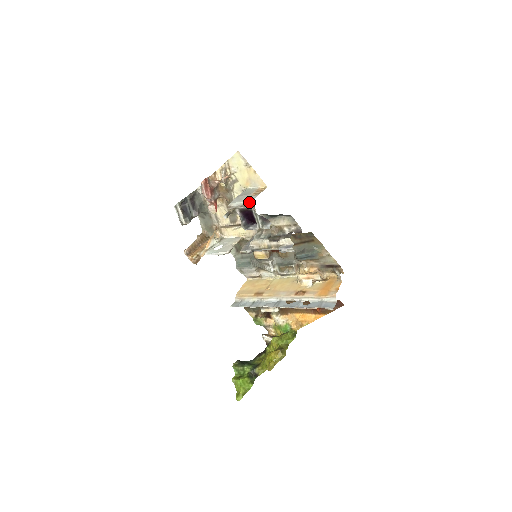
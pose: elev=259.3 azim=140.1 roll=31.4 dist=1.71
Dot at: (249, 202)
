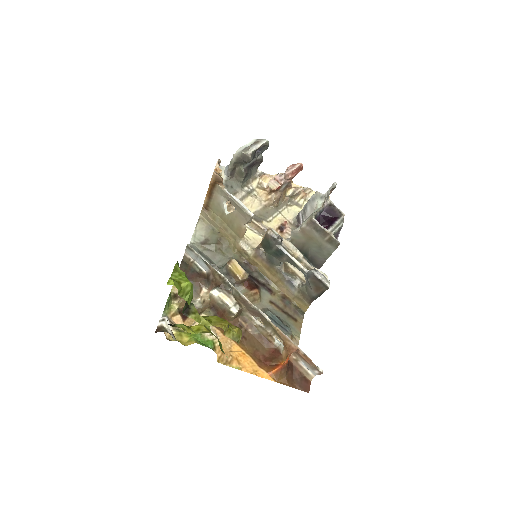
Dot at: occluded
